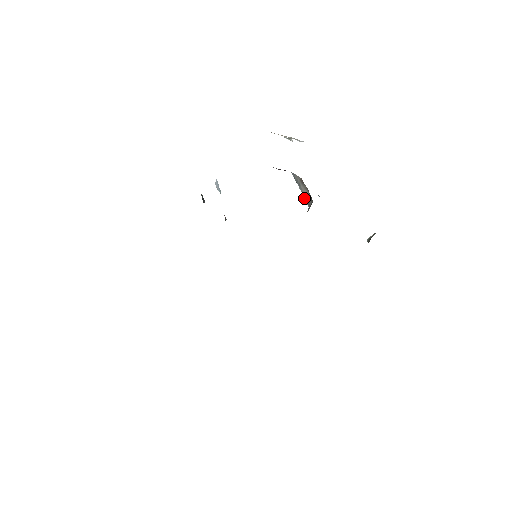
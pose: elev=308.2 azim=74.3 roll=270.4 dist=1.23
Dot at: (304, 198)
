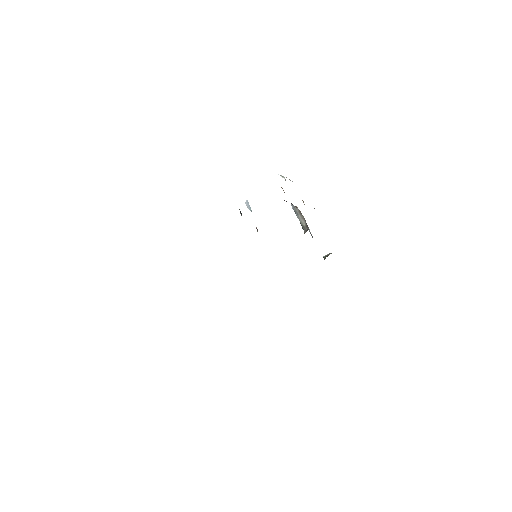
Dot at: (301, 224)
